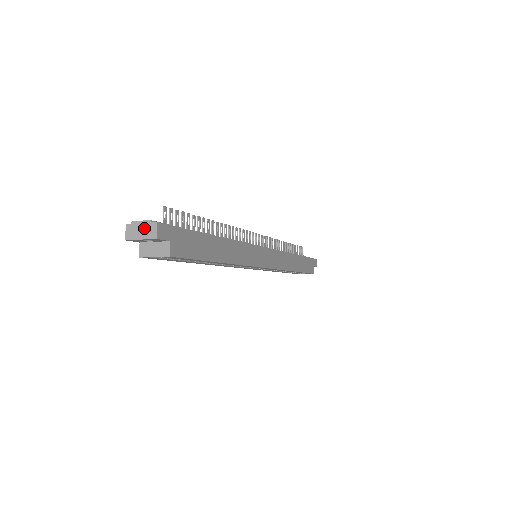
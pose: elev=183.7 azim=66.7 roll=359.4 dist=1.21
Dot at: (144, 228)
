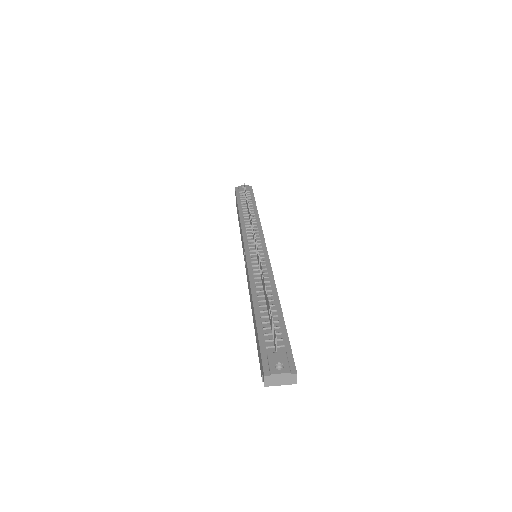
Dot at: (284, 378)
